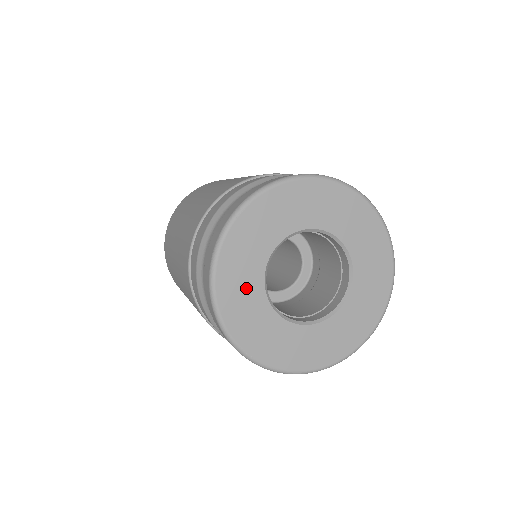
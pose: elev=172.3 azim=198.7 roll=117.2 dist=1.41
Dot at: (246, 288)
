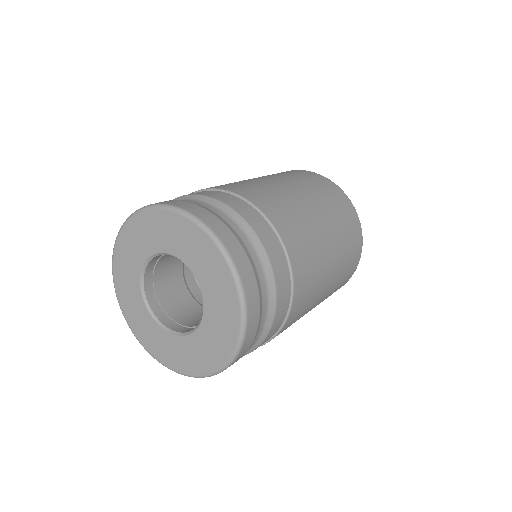
Dot at: (137, 310)
